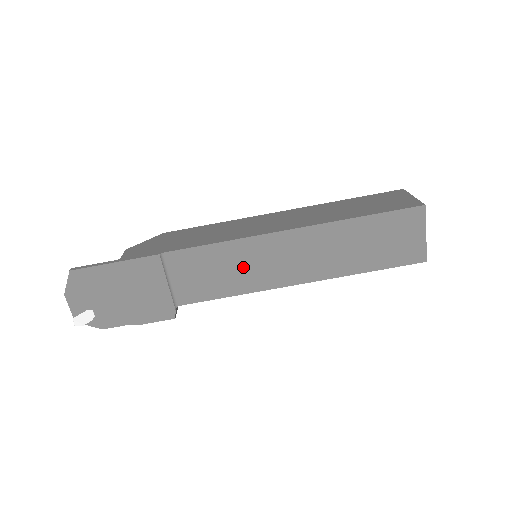
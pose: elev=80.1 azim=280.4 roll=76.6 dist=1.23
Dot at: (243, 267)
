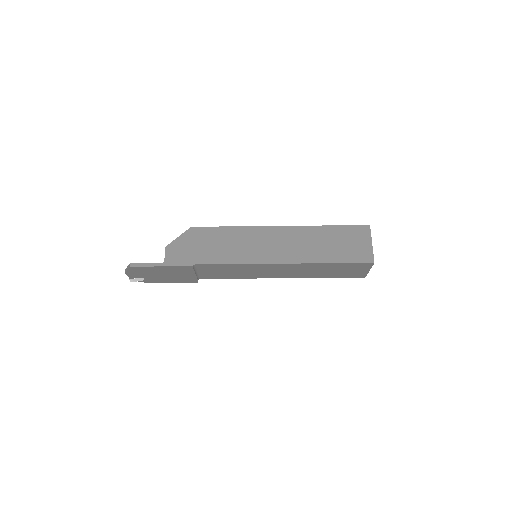
Dot at: (247, 271)
